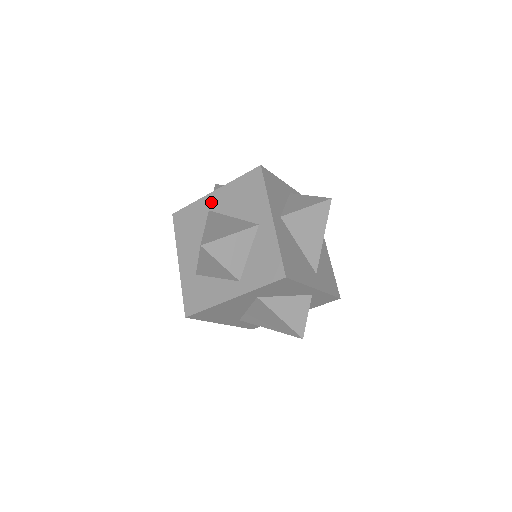
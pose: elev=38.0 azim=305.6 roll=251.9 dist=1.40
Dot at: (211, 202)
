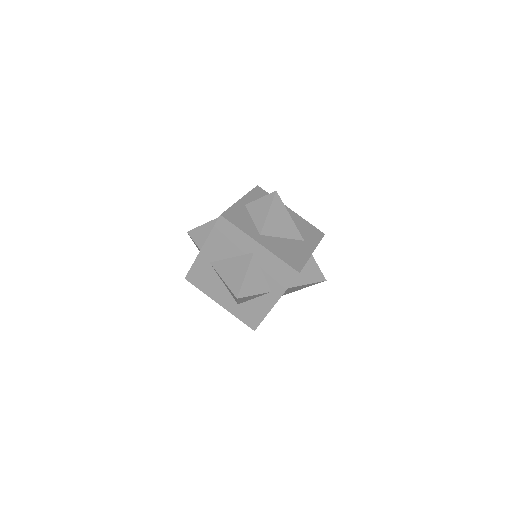
Dot at: (206, 257)
